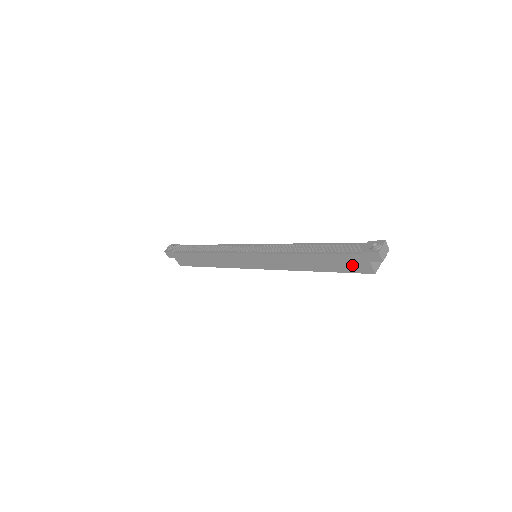
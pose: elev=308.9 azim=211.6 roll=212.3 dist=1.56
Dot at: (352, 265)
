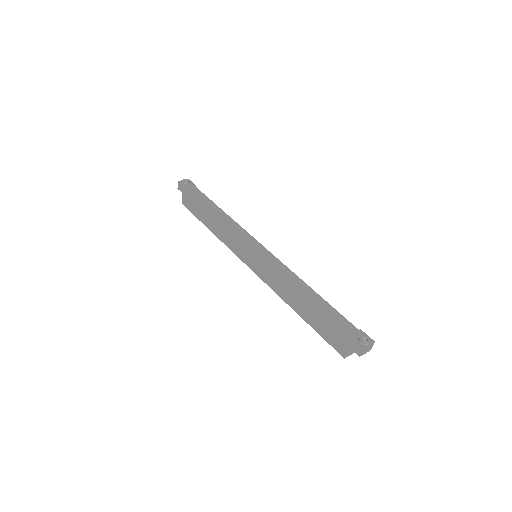
Dot at: (332, 336)
